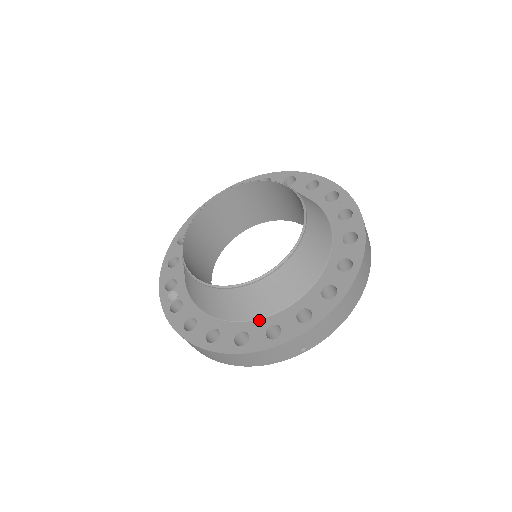
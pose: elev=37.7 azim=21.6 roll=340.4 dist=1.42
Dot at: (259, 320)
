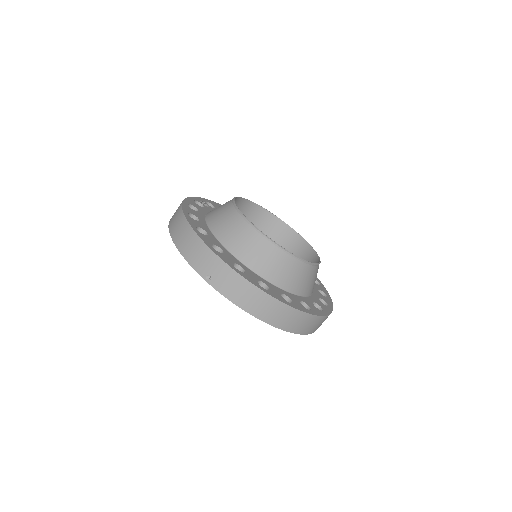
Dot at: (220, 243)
